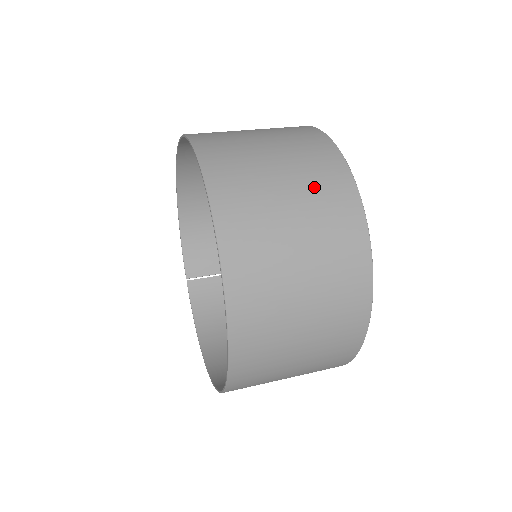
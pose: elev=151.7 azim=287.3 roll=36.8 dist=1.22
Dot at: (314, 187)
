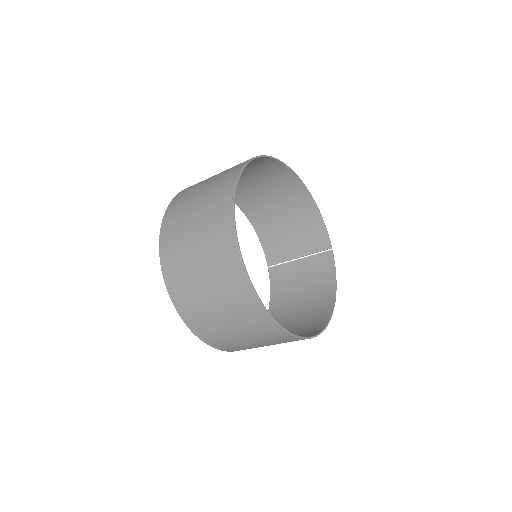
Dot at: (209, 222)
